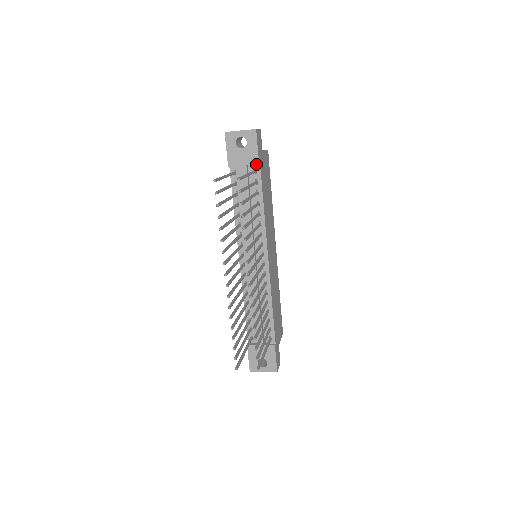
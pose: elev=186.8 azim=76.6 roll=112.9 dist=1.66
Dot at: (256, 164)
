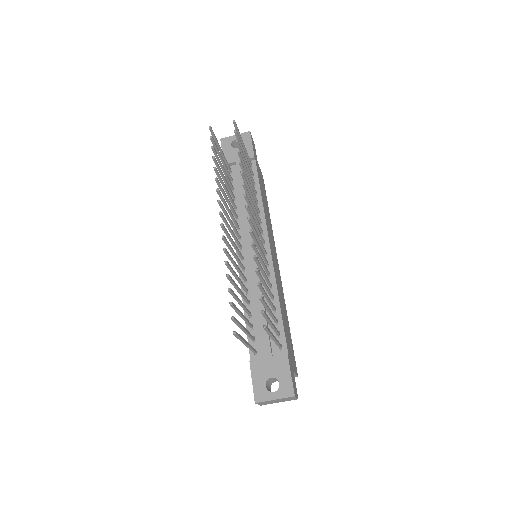
Dot at: (251, 161)
